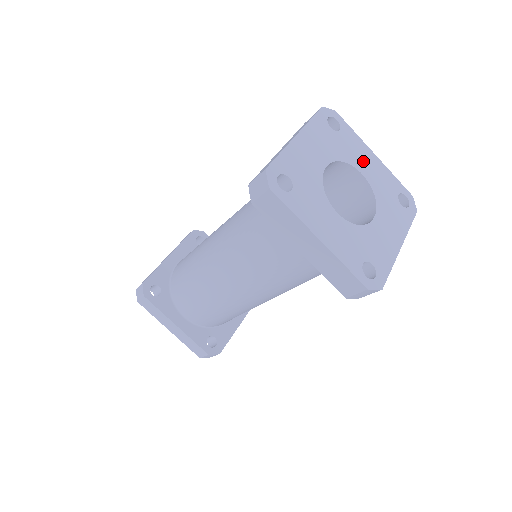
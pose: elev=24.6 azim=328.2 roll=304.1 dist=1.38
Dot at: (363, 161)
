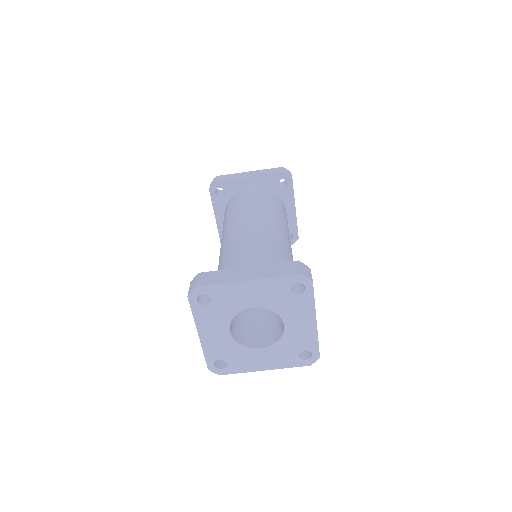
Dot at: (297, 320)
